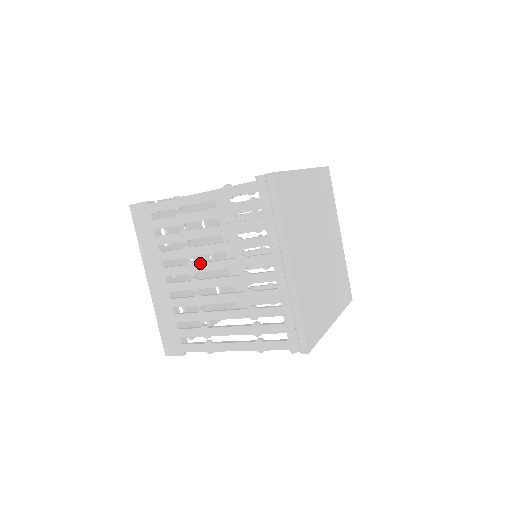
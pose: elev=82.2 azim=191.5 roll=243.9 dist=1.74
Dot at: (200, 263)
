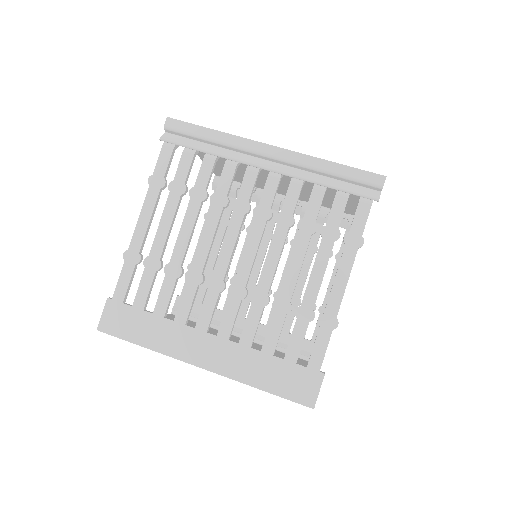
Dot at: (214, 267)
